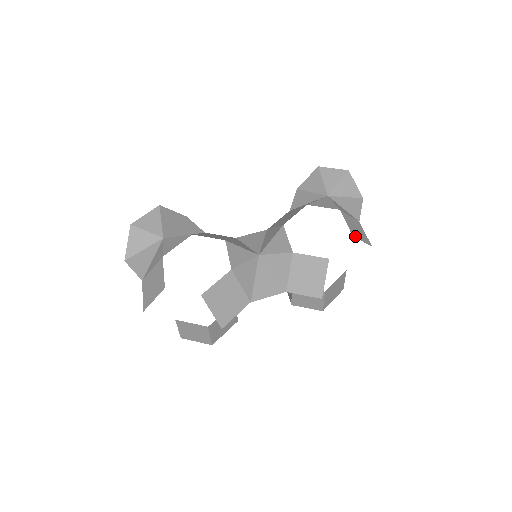
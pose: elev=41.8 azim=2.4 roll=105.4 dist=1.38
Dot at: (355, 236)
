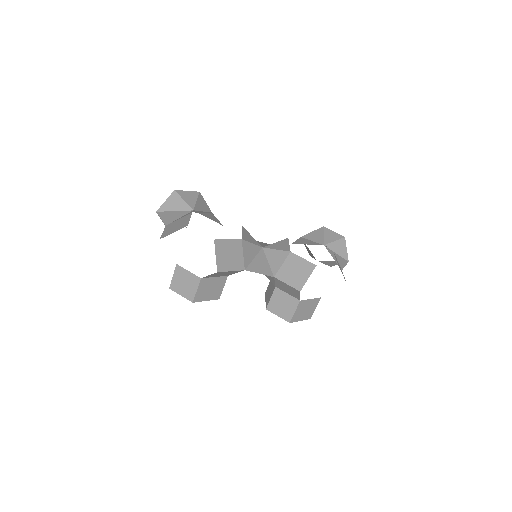
Dot at: occluded
